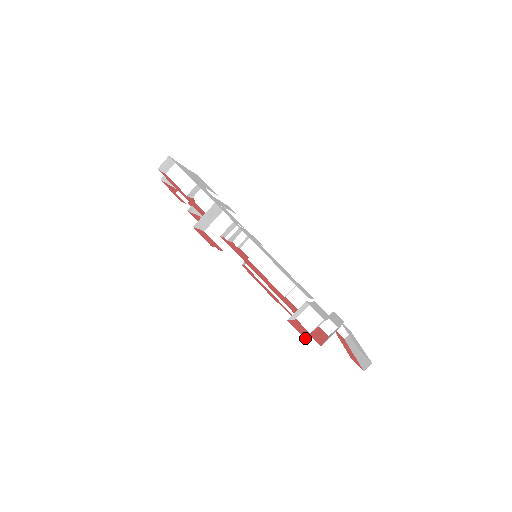
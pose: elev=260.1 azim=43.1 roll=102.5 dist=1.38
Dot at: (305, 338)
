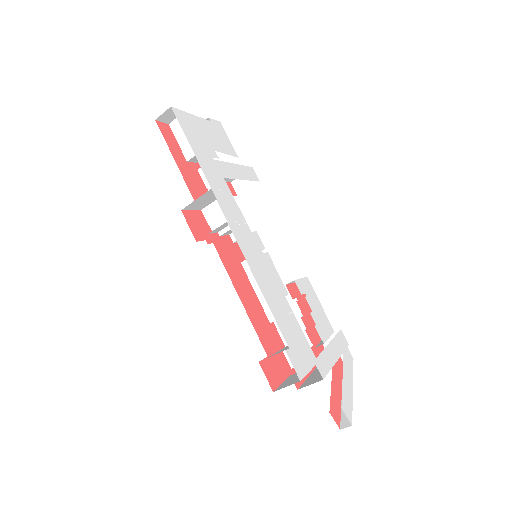
Dot at: (274, 388)
